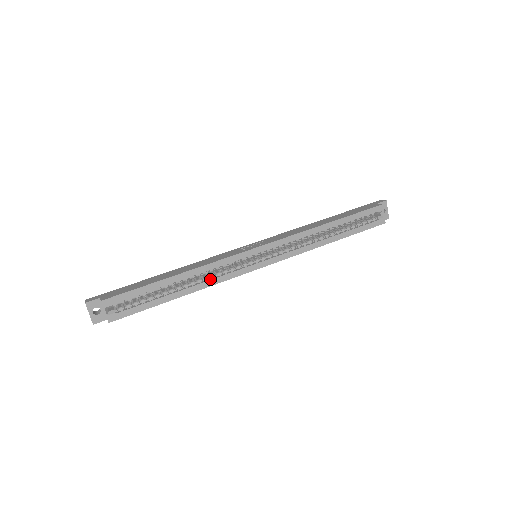
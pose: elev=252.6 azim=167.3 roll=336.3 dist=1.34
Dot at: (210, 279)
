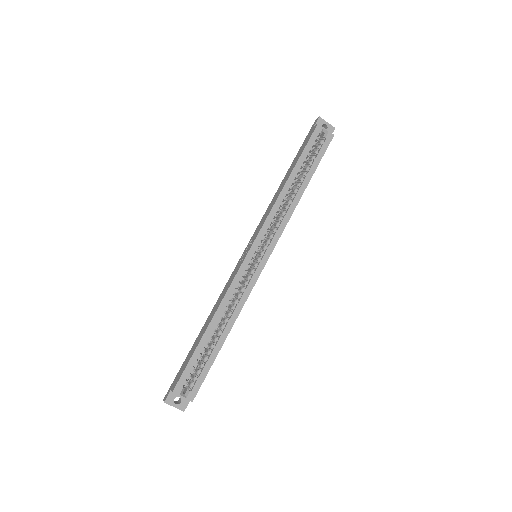
Dot at: (236, 306)
